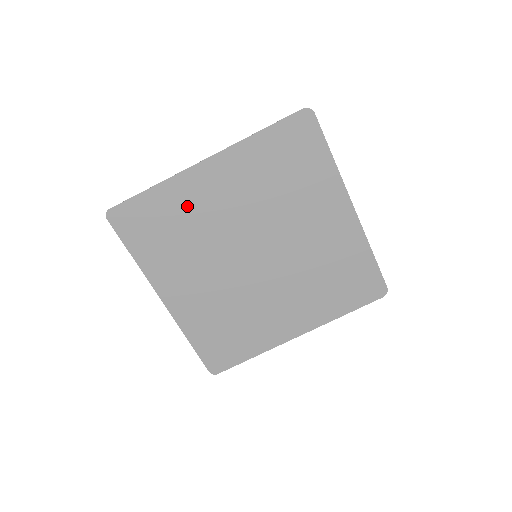
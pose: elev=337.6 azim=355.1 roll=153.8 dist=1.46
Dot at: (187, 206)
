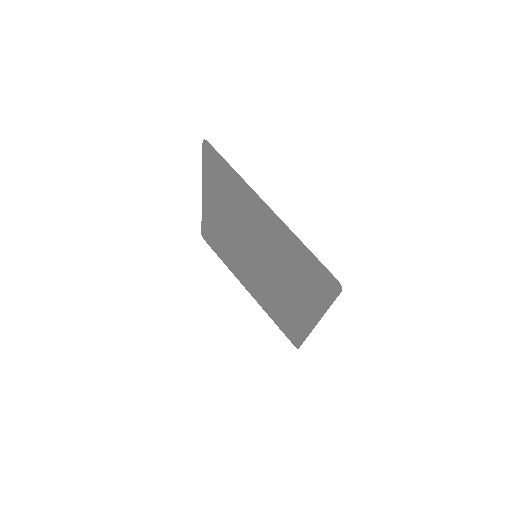
Dot at: (216, 226)
